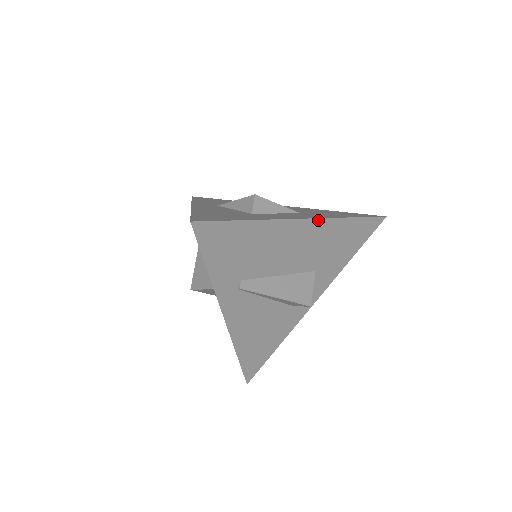
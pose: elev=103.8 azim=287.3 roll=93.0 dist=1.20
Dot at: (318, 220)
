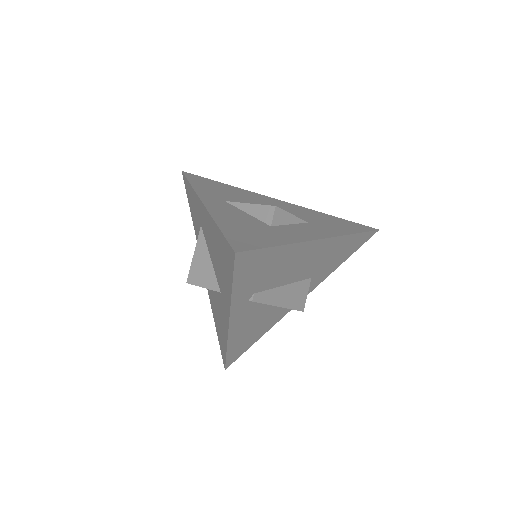
Dot at: (331, 239)
